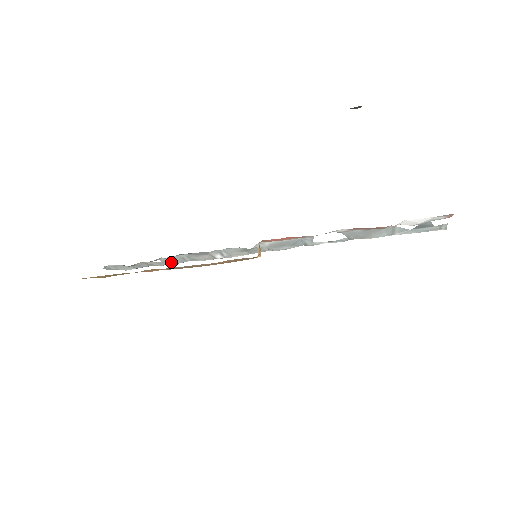
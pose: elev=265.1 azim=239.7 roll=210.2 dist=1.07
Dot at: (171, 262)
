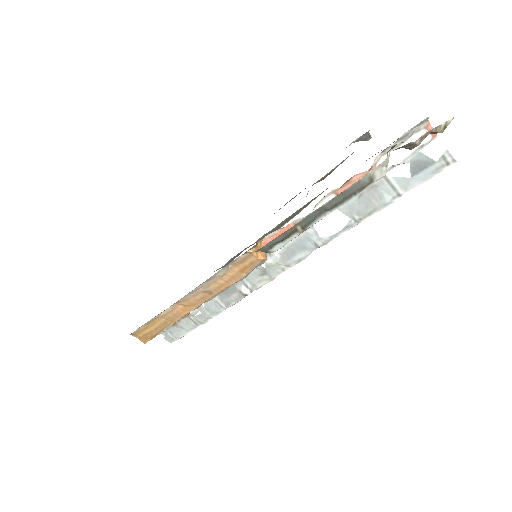
Dot at: (211, 313)
